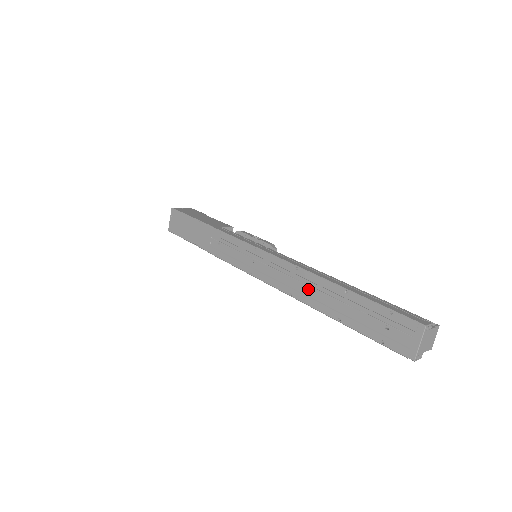
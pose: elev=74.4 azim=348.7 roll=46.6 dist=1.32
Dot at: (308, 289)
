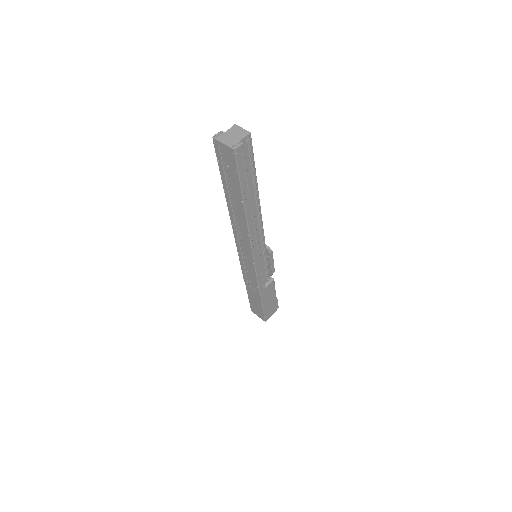
Dot at: (239, 220)
